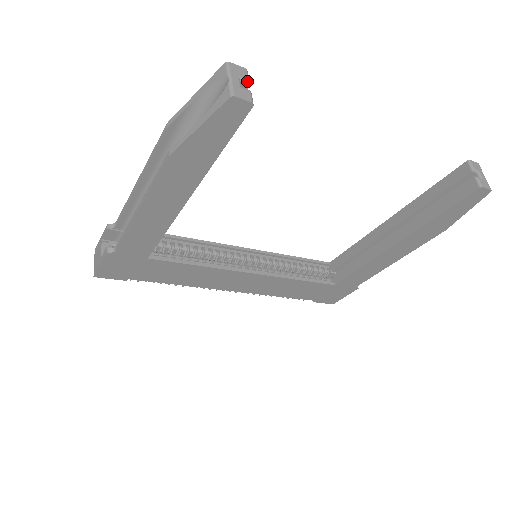
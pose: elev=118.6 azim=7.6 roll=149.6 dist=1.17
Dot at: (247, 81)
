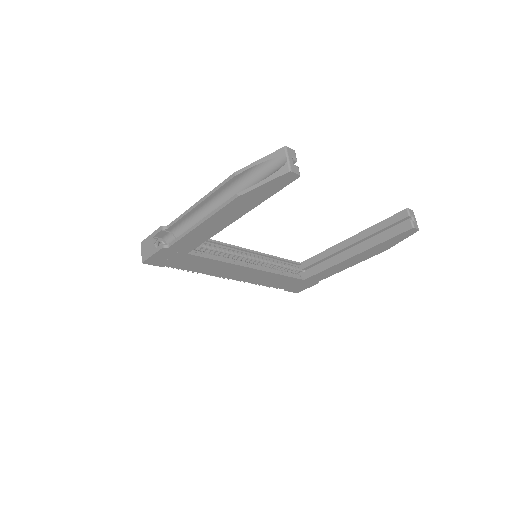
Dot at: (296, 159)
